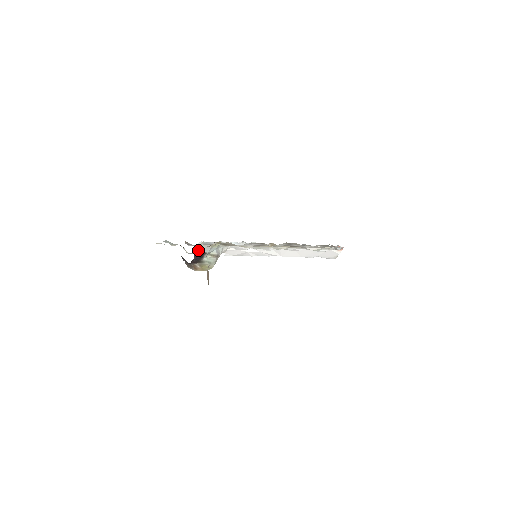
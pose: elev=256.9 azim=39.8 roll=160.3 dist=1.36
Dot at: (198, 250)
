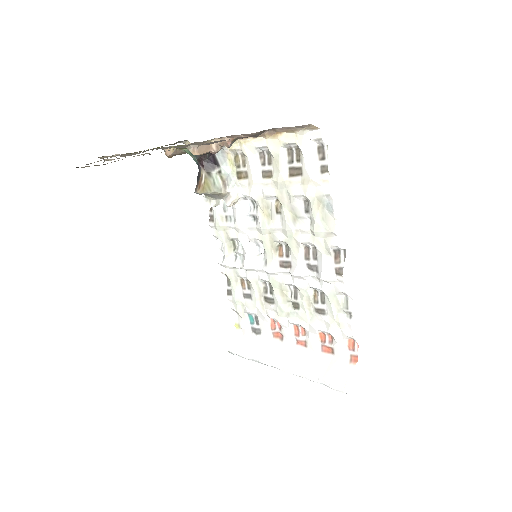
Dot at: (216, 158)
